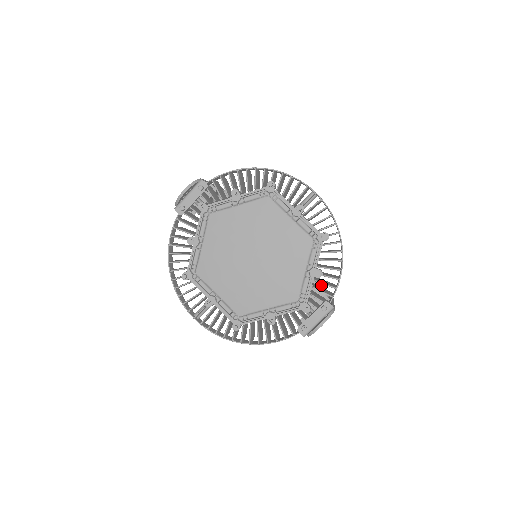
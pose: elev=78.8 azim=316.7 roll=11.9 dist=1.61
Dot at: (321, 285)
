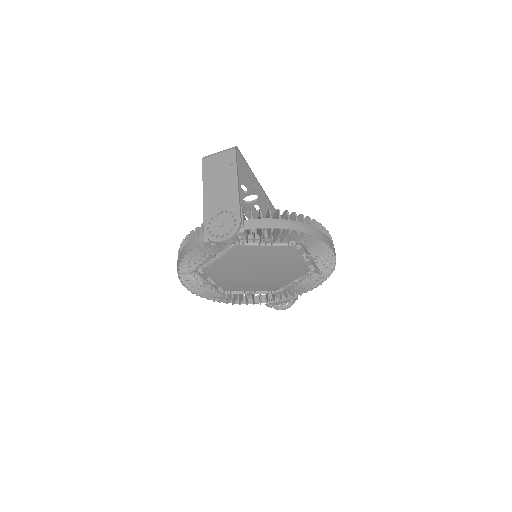
Dot at: occluded
